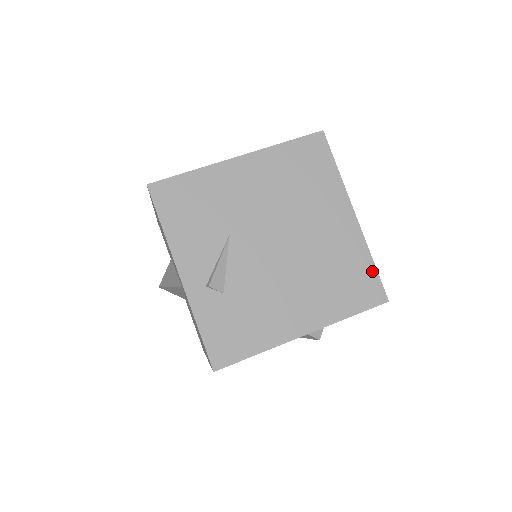
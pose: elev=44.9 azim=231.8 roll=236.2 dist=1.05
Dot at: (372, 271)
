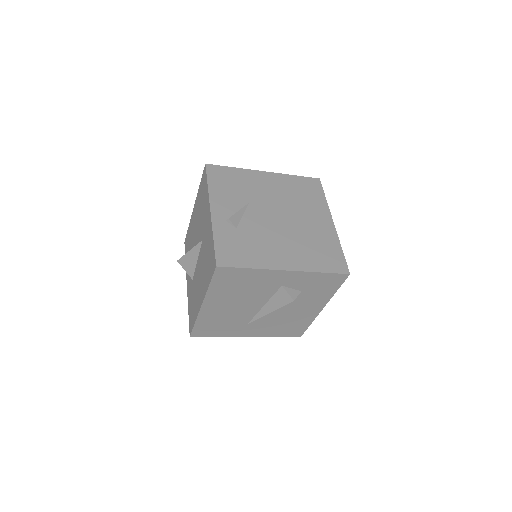
Dot at: (340, 254)
